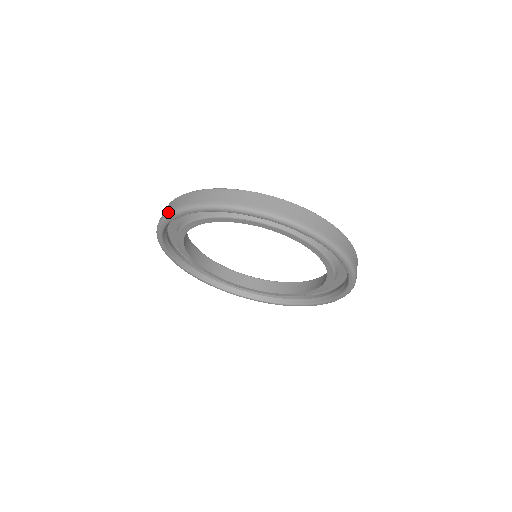
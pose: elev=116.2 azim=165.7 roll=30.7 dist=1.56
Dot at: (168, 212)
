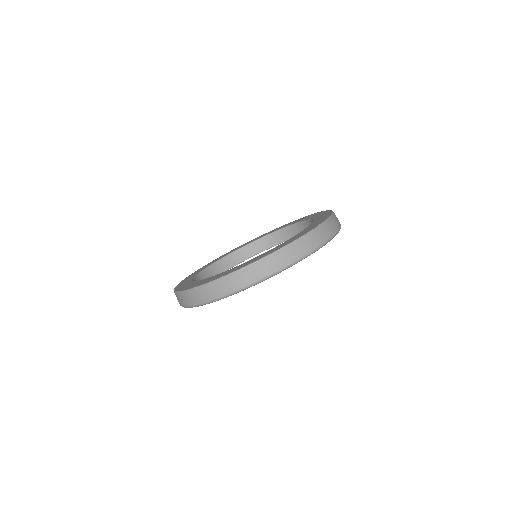
Dot at: occluded
